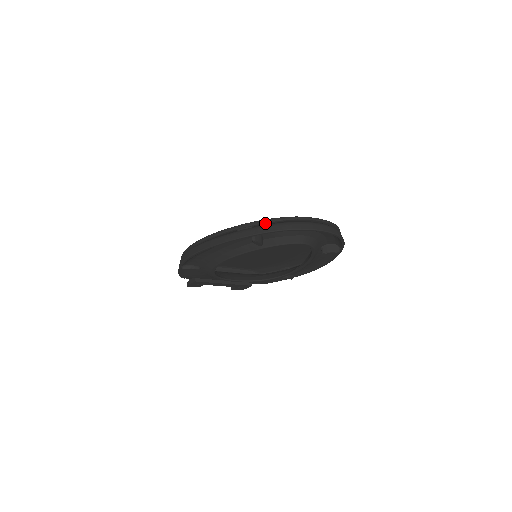
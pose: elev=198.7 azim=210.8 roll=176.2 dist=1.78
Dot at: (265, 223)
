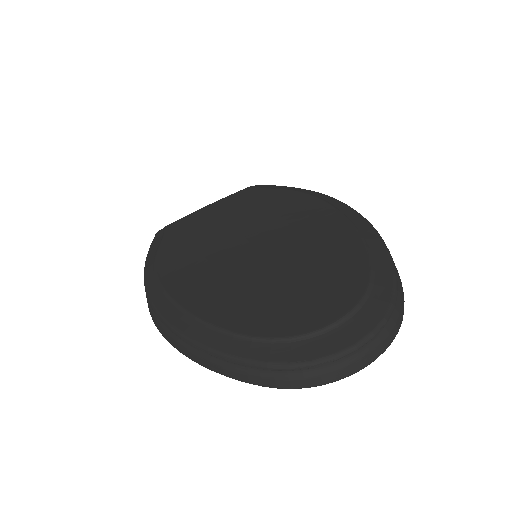
Dot at: (257, 367)
